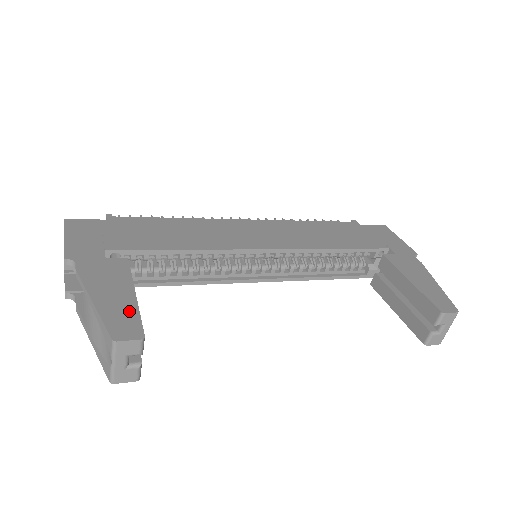
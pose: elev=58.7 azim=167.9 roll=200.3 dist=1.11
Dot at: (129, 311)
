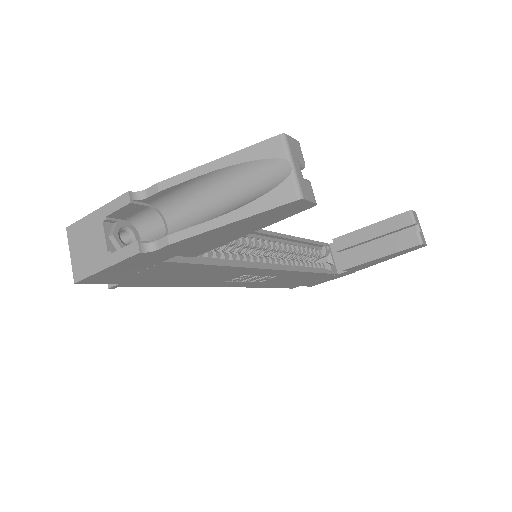
Dot at: occluded
